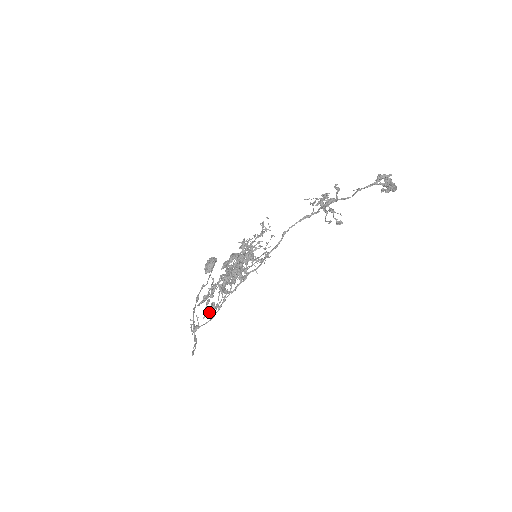
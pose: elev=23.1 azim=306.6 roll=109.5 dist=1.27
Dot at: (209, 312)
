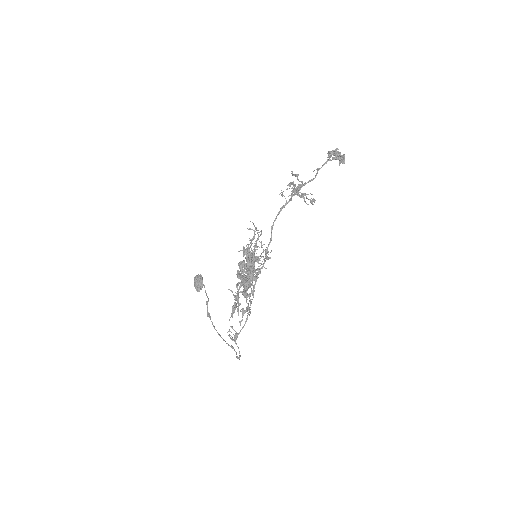
Dot at: occluded
